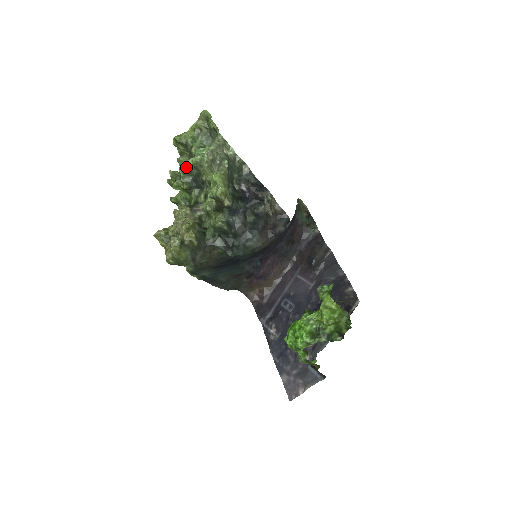
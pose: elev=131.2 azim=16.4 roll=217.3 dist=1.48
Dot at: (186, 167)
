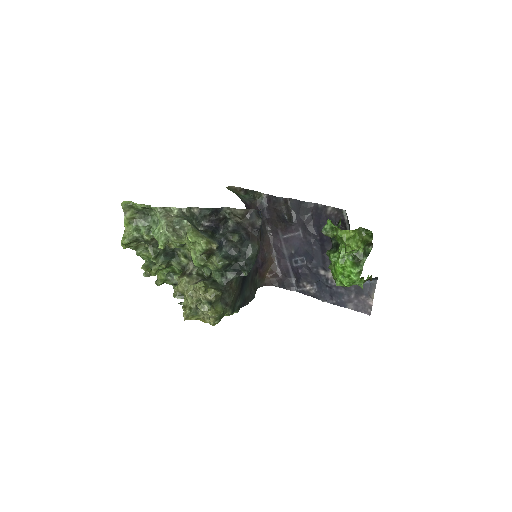
Dot at: (153, 253)
